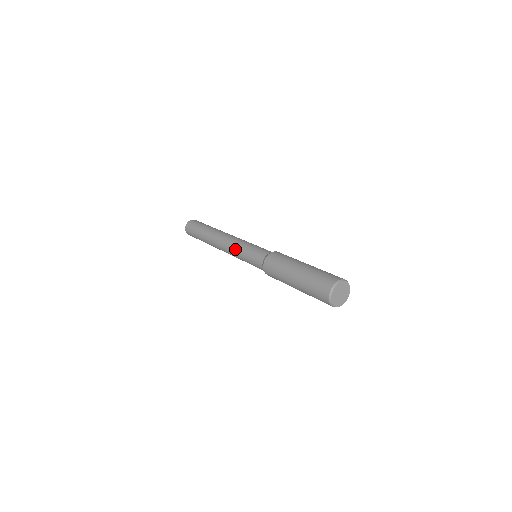
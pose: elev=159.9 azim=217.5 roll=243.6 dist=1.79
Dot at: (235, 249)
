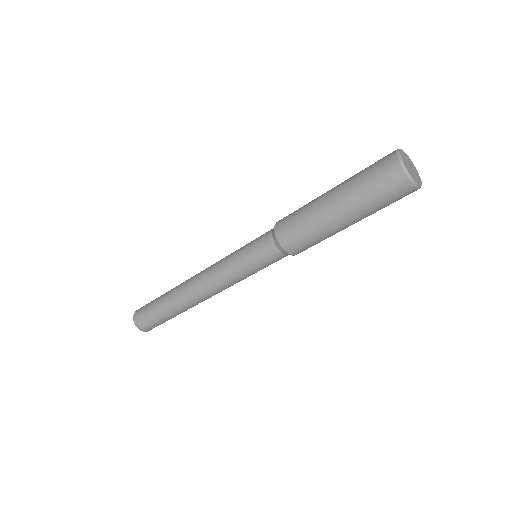
Dot at: occluded
